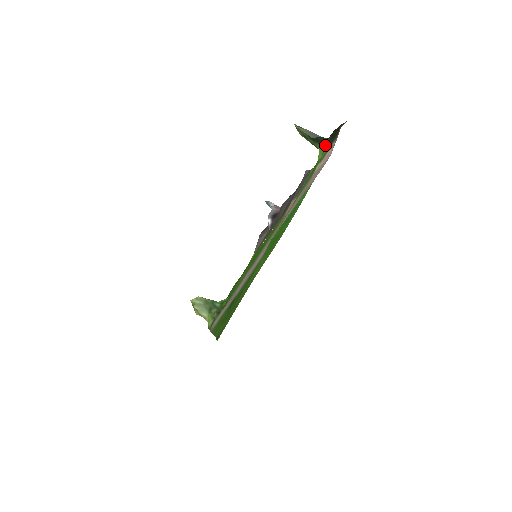
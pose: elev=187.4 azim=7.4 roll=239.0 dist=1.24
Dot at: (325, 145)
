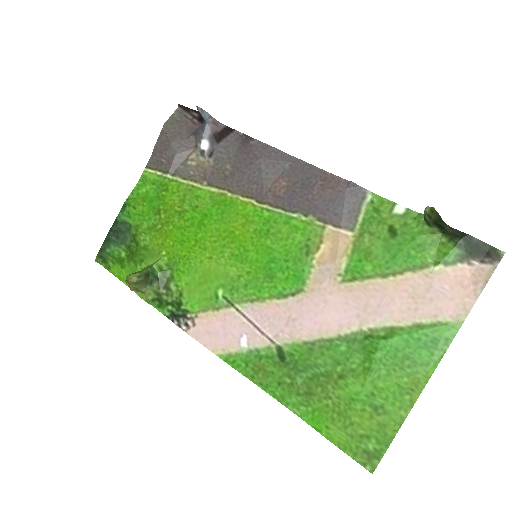
Dot at: (441, 230)
